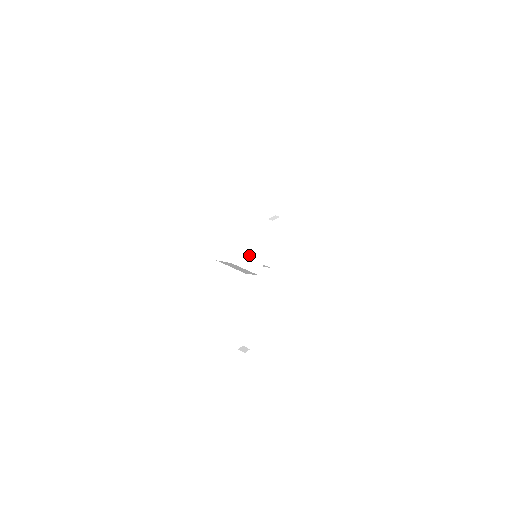
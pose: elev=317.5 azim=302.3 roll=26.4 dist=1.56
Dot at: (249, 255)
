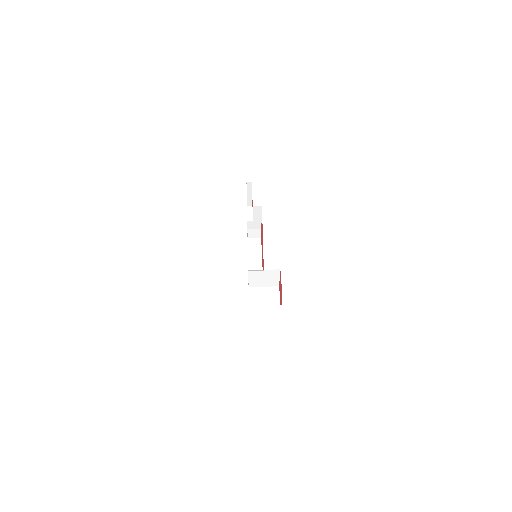
Dot at: (263, 279)
